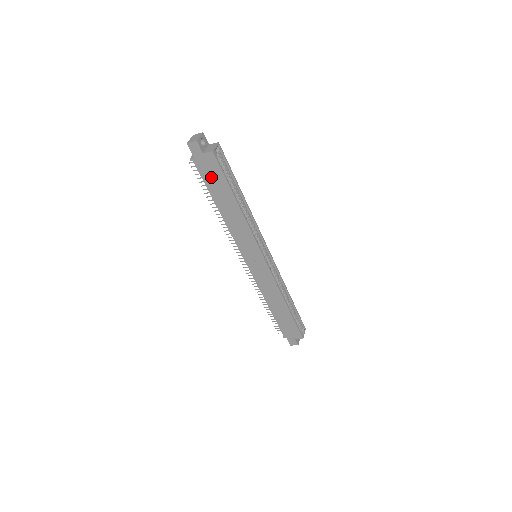
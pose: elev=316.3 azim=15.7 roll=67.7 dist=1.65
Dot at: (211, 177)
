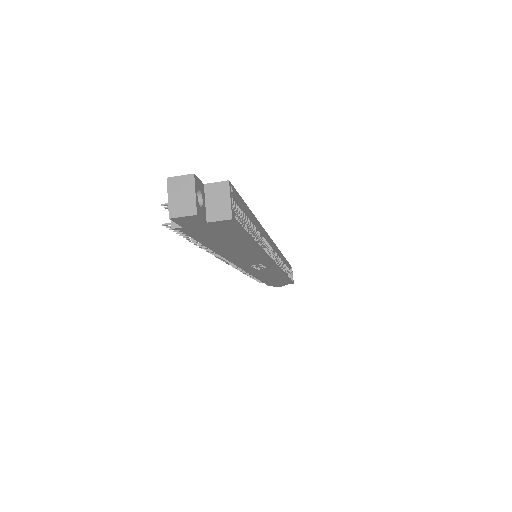
Dot at: (214, 236)
